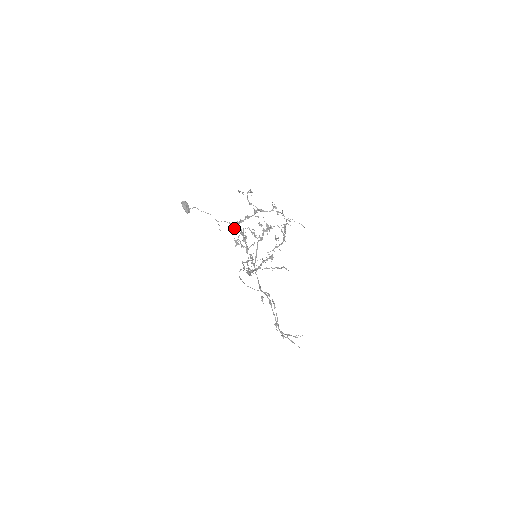
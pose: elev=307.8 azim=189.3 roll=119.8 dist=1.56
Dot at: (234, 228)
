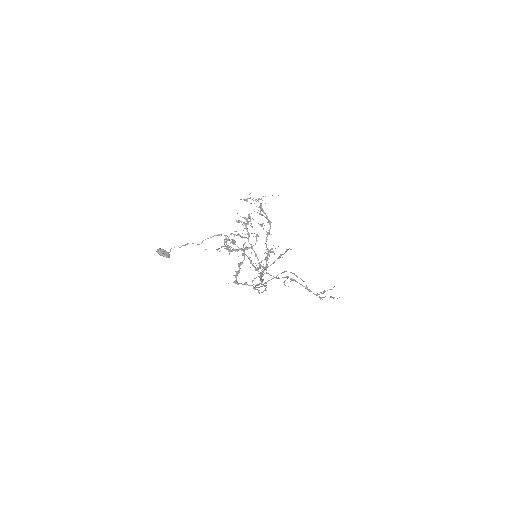
Dot at: occluded
